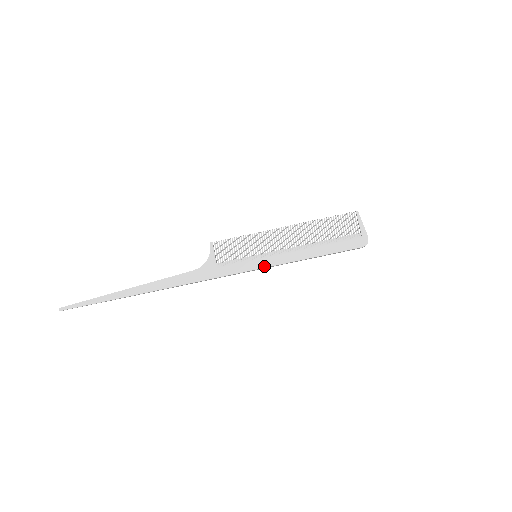
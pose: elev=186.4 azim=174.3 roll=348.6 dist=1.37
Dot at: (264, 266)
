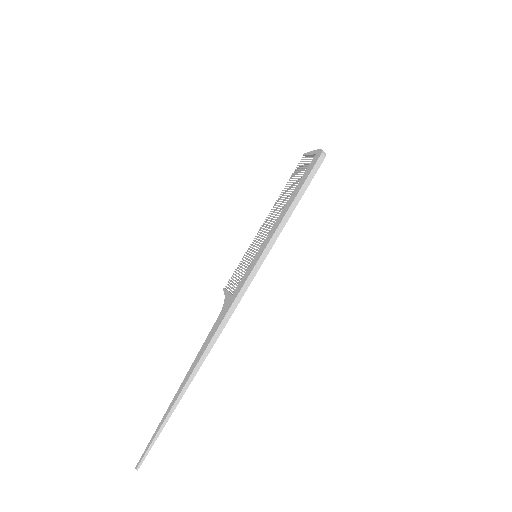
Dot at: (262, 251)
